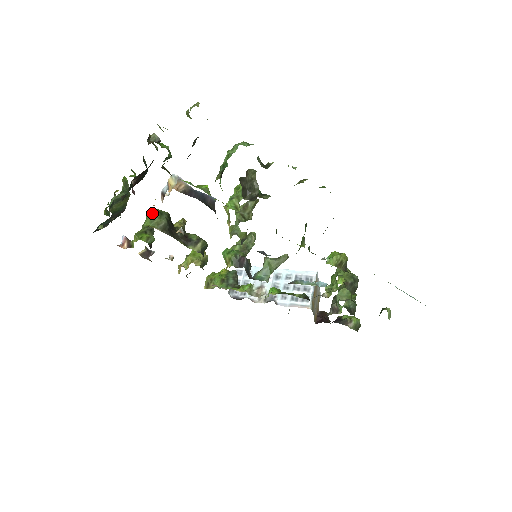
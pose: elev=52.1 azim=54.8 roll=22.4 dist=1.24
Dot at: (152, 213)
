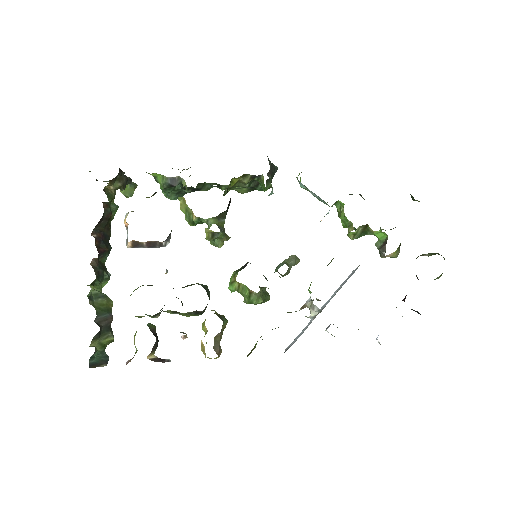
Dot at: occluded
